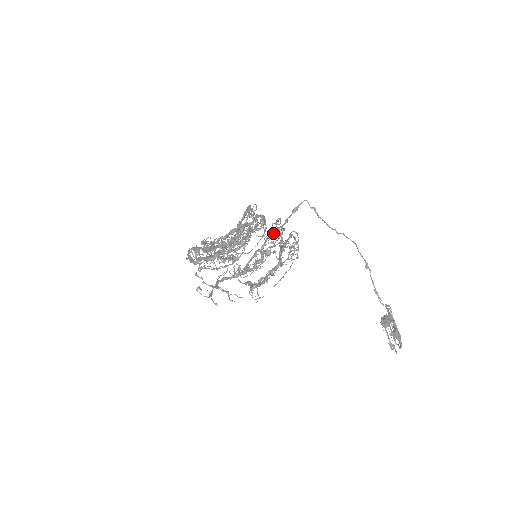
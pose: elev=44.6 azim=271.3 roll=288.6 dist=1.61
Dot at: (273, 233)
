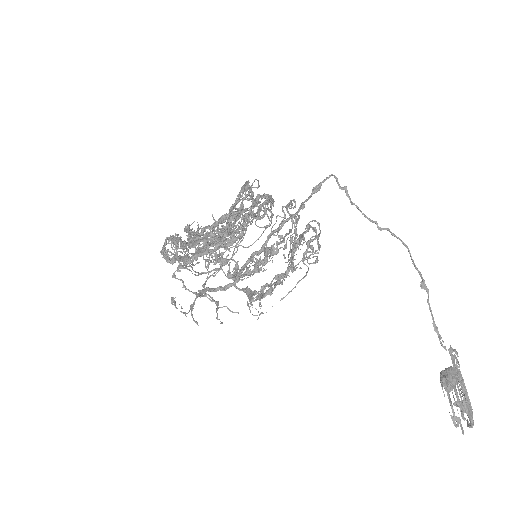
Dot at: (280, 226)
